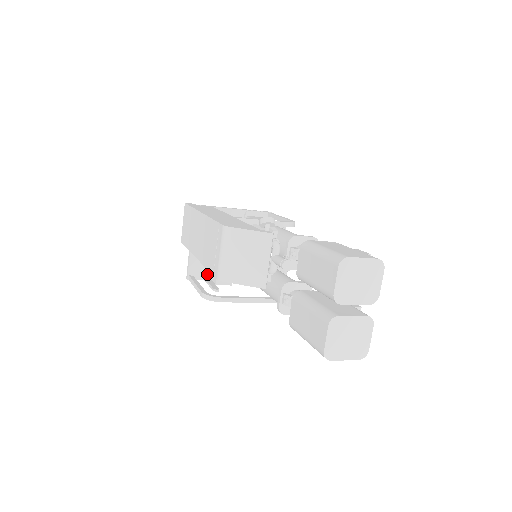
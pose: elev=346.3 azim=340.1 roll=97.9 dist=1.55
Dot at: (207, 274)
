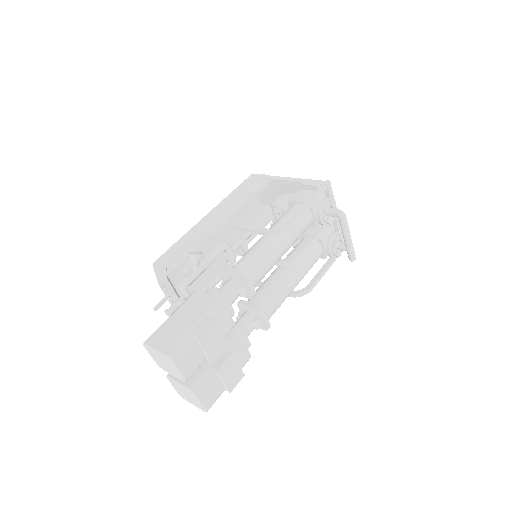
Dot at: occluded
